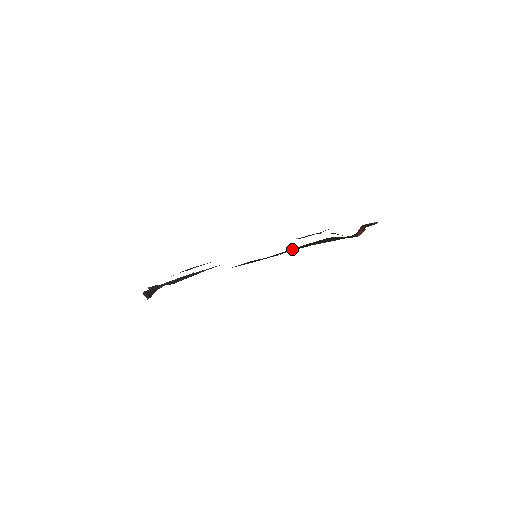
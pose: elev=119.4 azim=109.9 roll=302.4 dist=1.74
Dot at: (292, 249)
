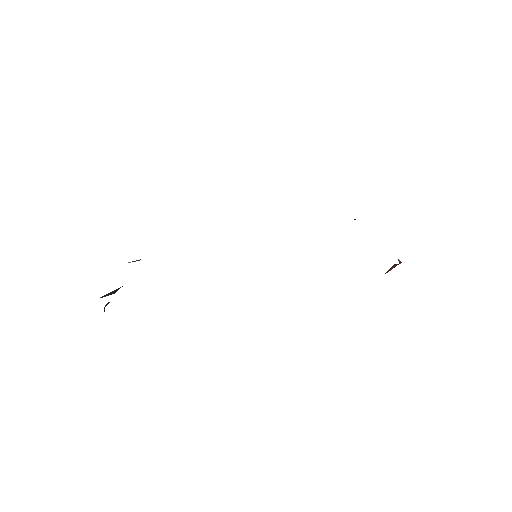
Dot at: occluded
